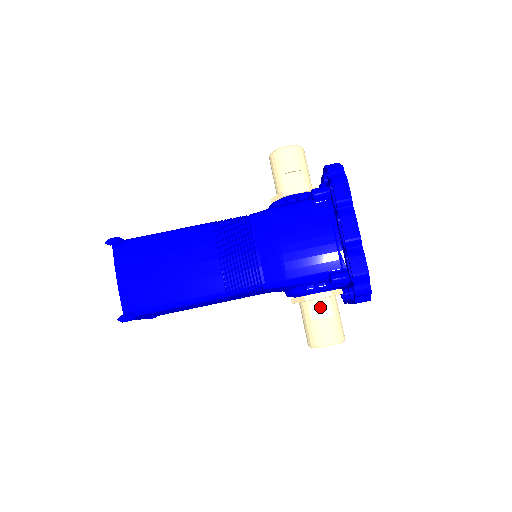
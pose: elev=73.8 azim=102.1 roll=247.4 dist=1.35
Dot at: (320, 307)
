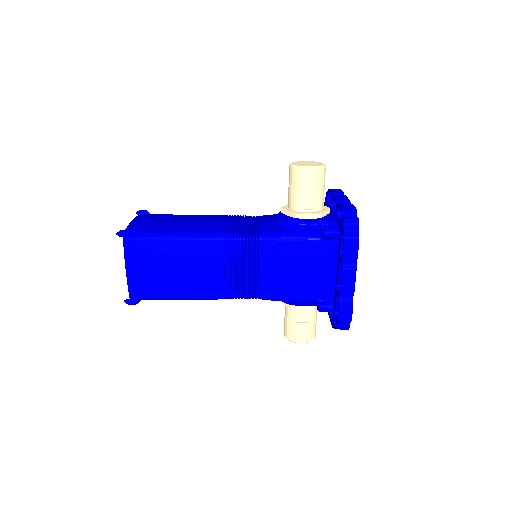
Dot at: (302, 314)
